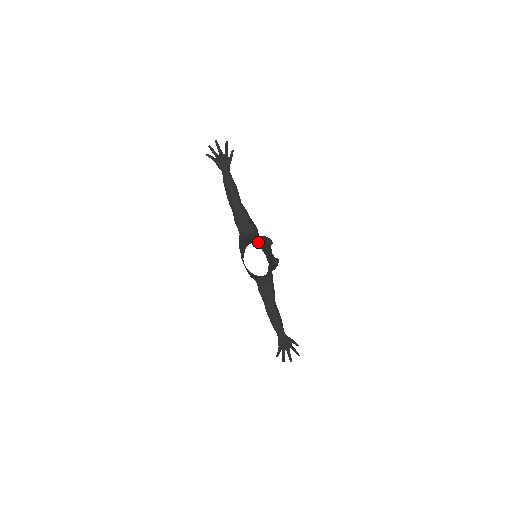
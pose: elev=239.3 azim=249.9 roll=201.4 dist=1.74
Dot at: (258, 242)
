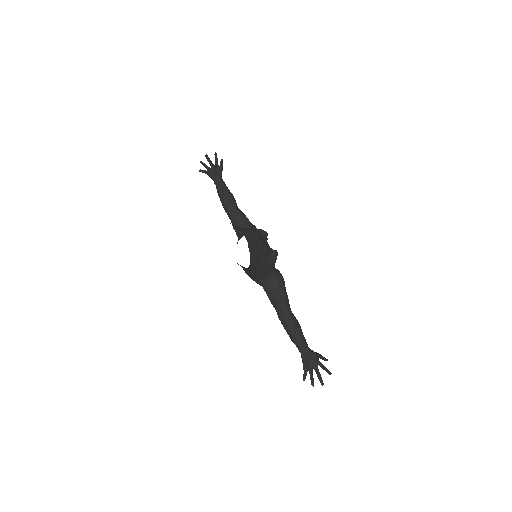
Dot at: occluded
